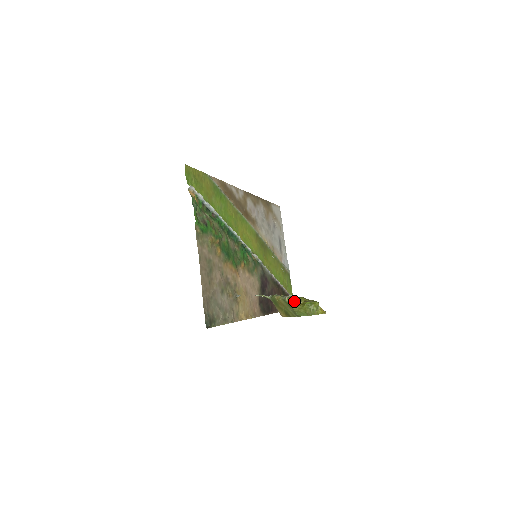
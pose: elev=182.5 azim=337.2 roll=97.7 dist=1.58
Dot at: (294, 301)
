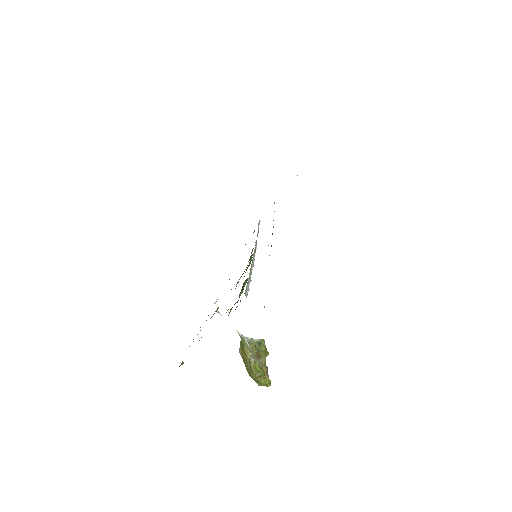
Dot at: (256, 374)
